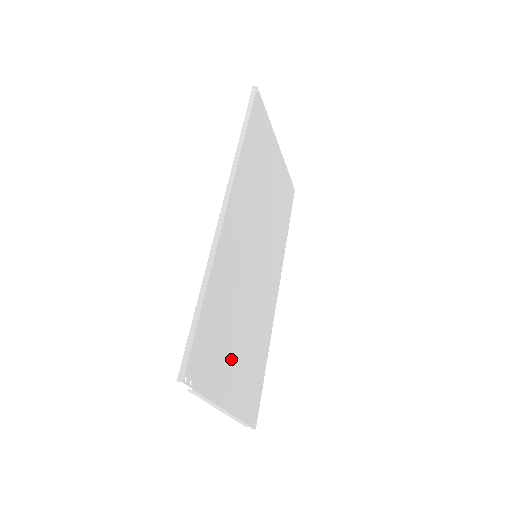
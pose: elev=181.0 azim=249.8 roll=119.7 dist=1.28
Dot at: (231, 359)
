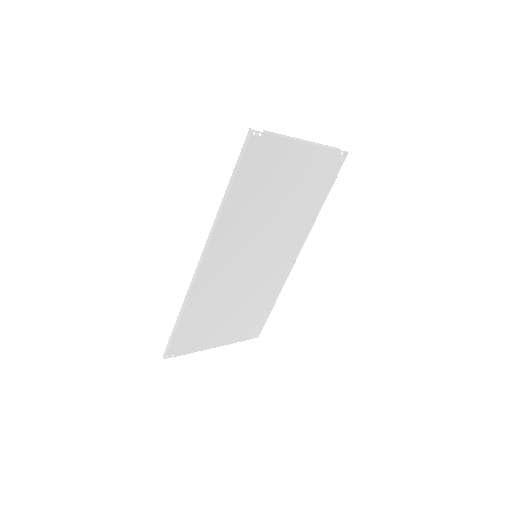
Dot at: (220, 325)
